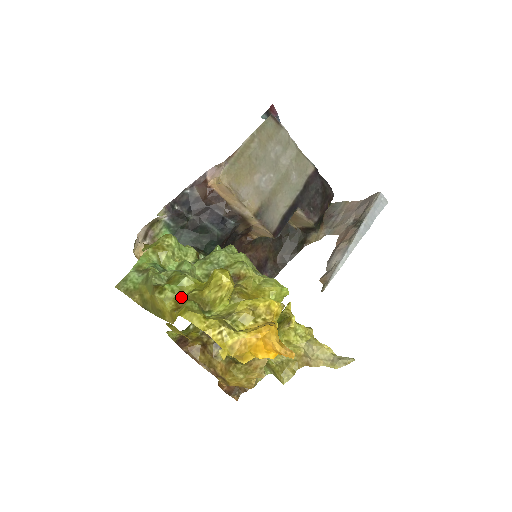
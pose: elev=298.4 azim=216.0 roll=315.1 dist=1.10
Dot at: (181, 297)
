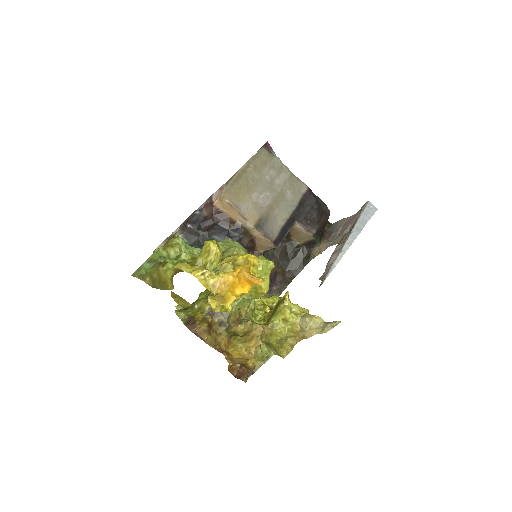
Dot at: occluded
